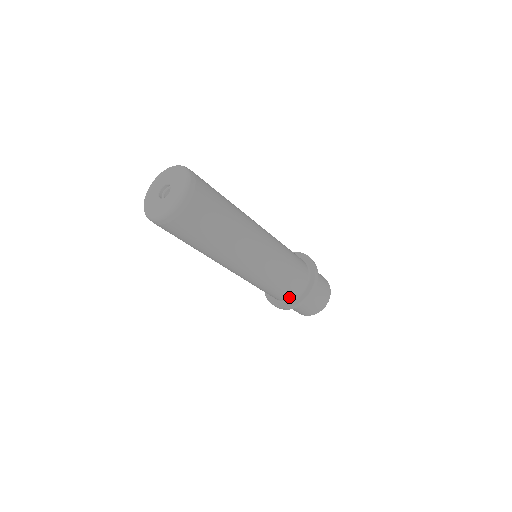
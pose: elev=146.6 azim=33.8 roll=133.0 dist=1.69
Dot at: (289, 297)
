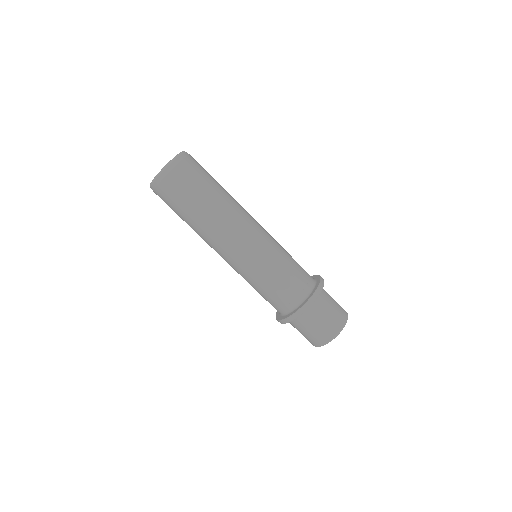
Dot at: (284, 308)
